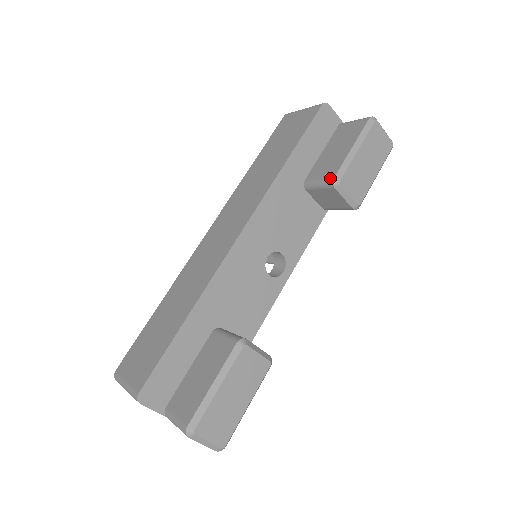
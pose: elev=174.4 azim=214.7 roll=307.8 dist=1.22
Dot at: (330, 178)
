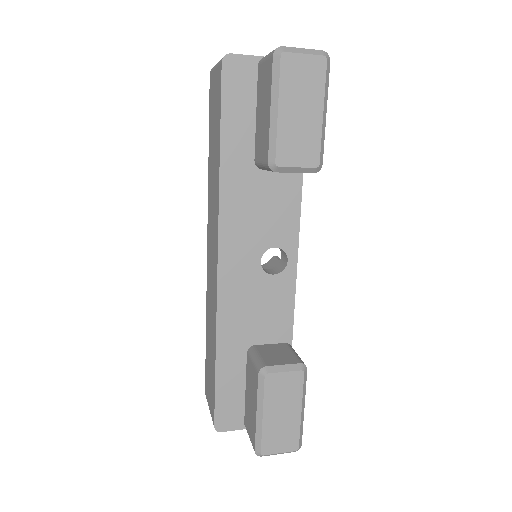
Dot at: (266, 163)
